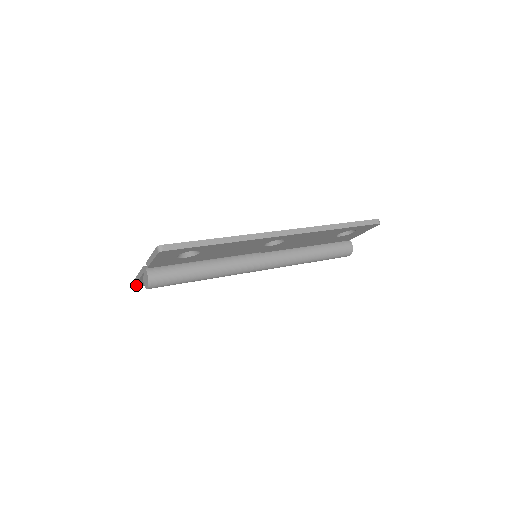
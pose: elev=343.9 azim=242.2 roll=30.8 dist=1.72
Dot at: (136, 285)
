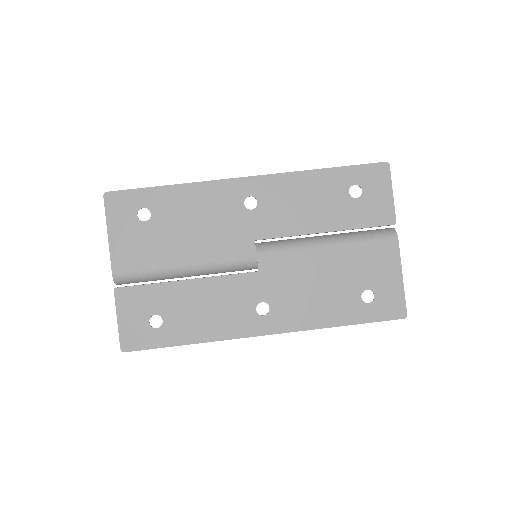
Dot at: (108, 202)
